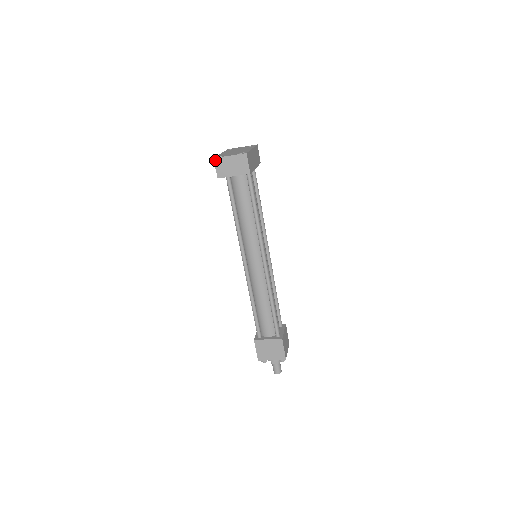
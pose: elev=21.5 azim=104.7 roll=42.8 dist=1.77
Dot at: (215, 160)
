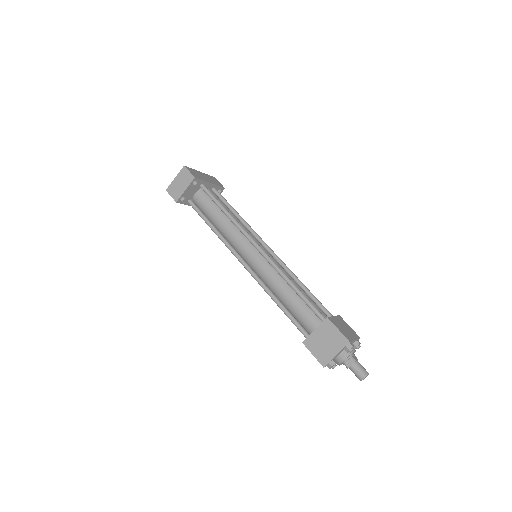
Dot at: (167, 191)
